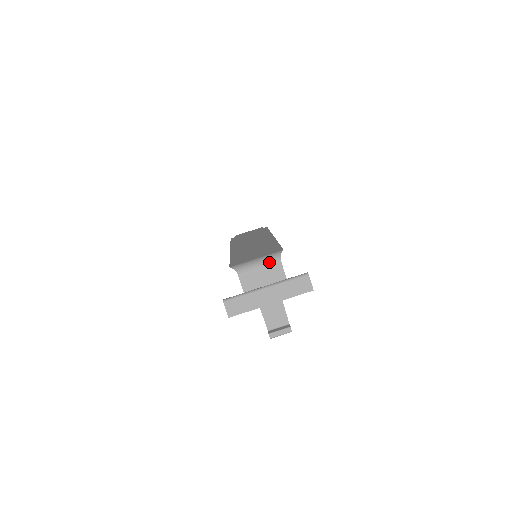
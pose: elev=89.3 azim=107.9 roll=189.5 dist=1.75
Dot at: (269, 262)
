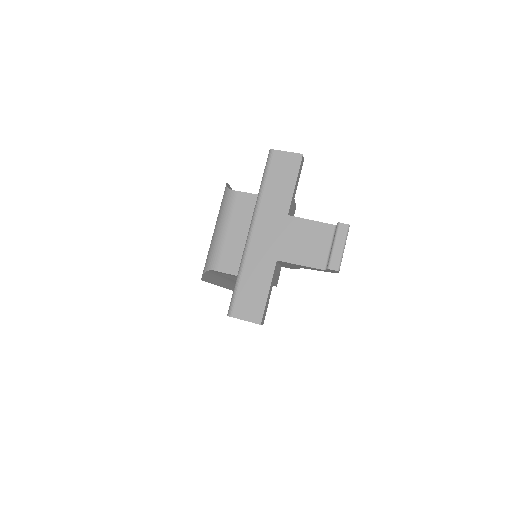
Dot at: (225, 210)
